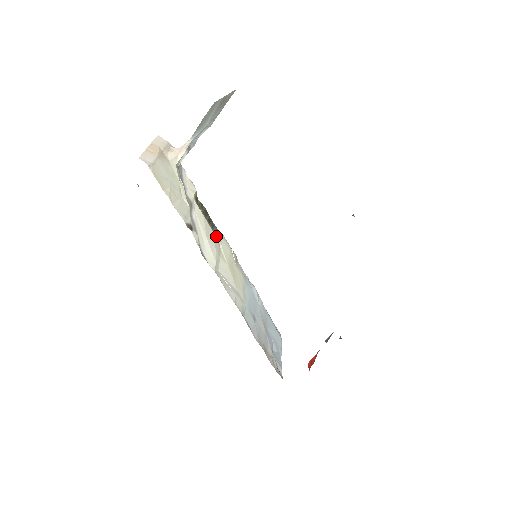
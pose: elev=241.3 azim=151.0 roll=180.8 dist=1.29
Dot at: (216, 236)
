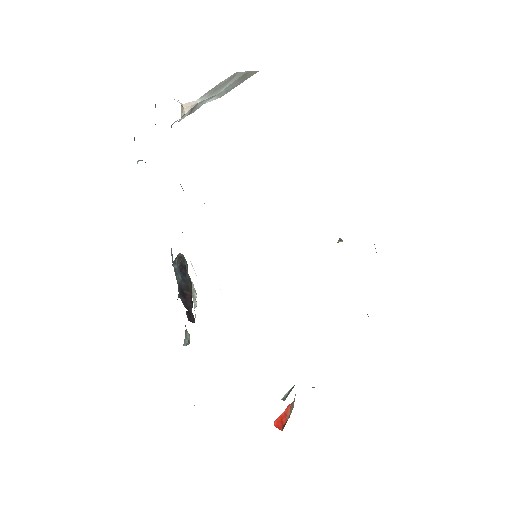
Dot at: occluded
